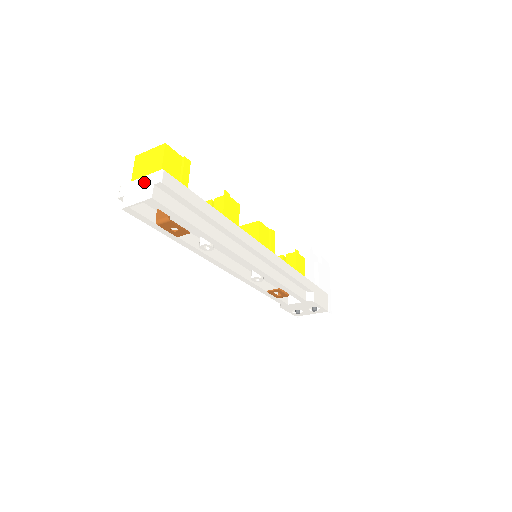
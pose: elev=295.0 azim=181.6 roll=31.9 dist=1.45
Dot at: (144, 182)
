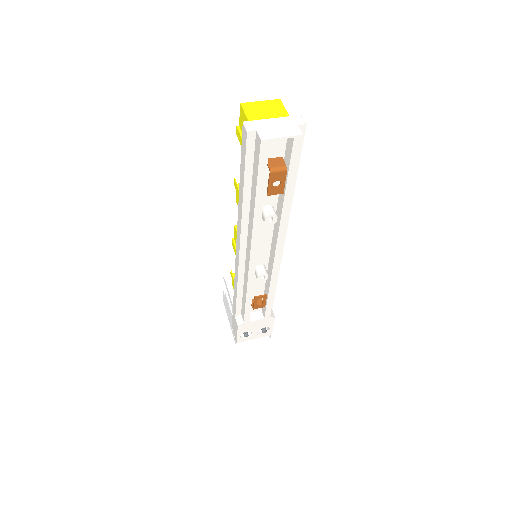
Dot at: (282, 122)
